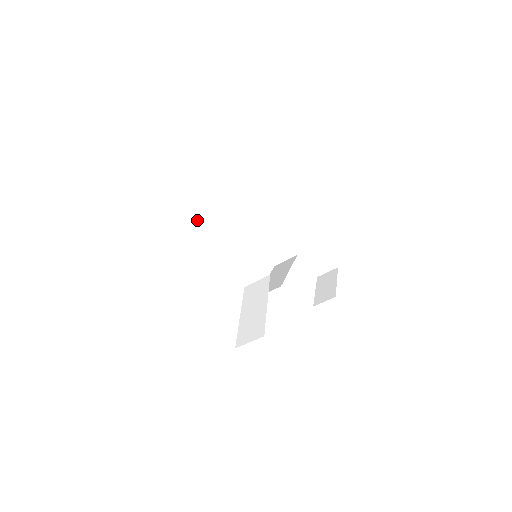
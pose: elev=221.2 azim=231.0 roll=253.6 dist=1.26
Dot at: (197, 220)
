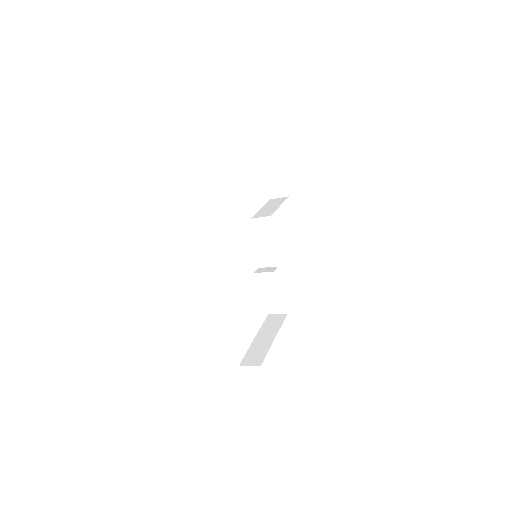
Dot at: occluded
